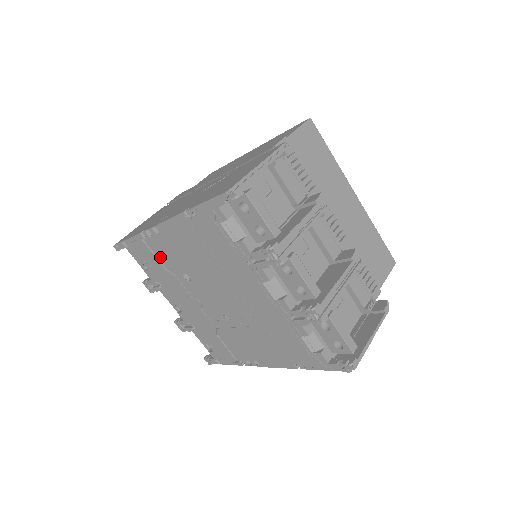
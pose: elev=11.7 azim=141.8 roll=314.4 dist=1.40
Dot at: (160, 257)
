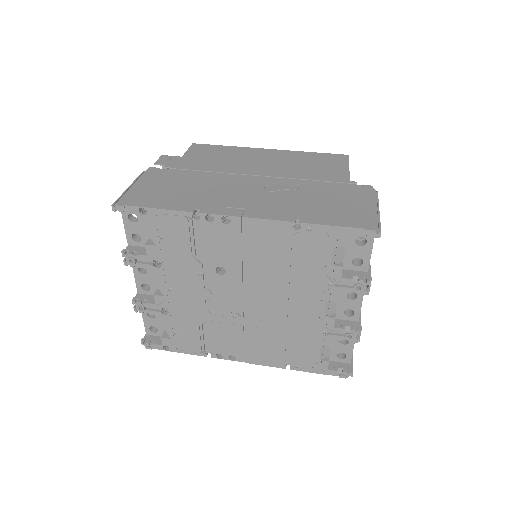
Dot at: (198, 242)
